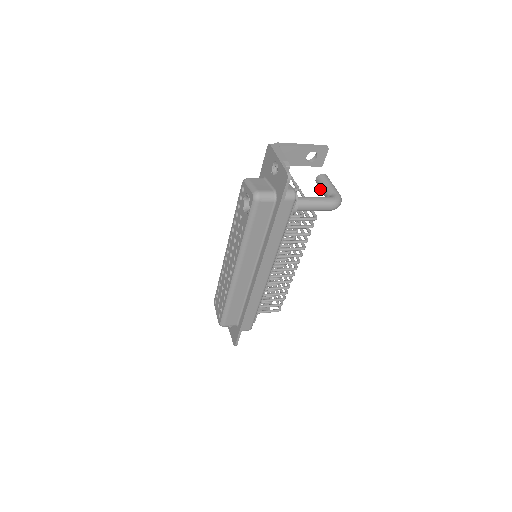
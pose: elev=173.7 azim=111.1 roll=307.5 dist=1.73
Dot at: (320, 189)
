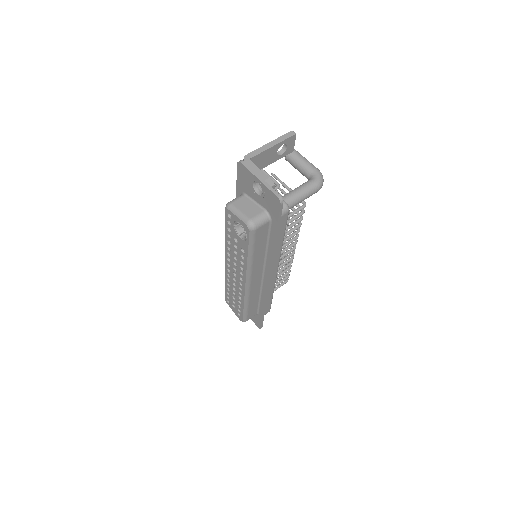
Dot at: occluded
